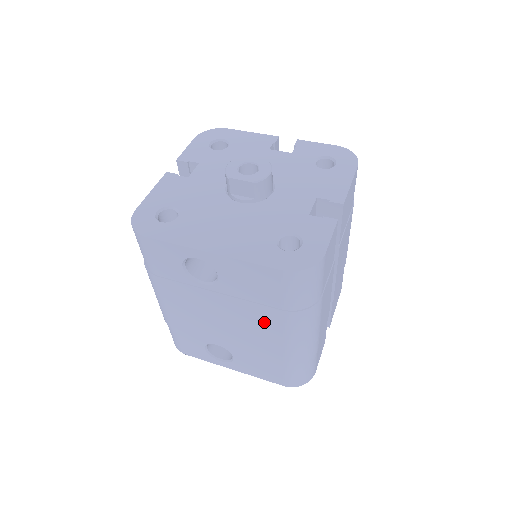
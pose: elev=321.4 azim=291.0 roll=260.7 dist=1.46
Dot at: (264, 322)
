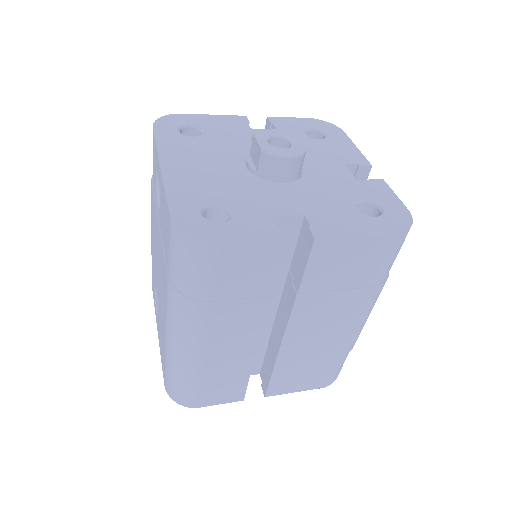
Dot at: occluded
